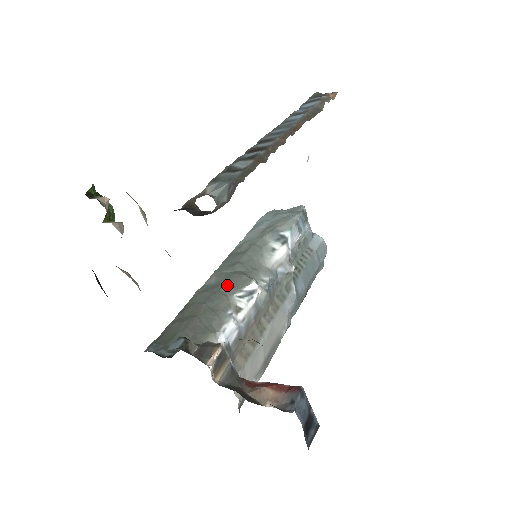
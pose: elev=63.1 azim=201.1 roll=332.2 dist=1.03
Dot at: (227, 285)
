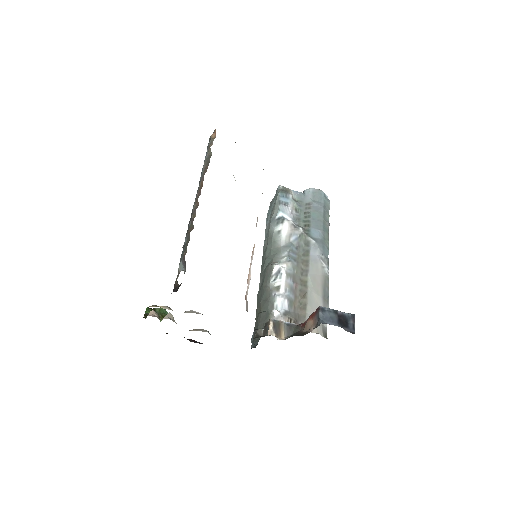
Dot at: (265, 279)
